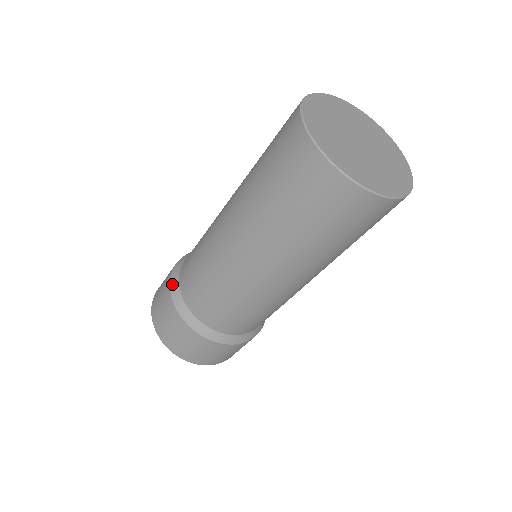
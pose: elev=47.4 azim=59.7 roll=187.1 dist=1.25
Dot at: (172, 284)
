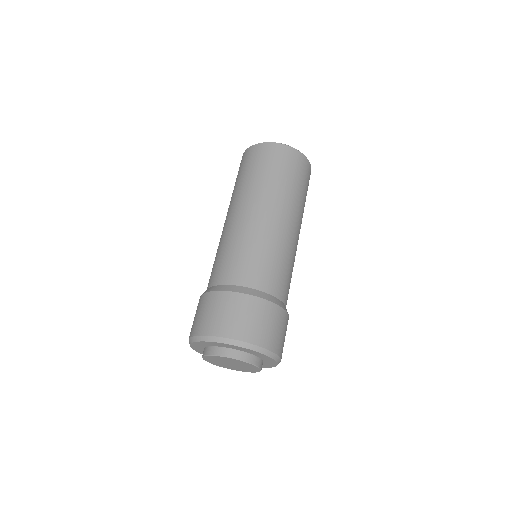
Dot at: occluded
